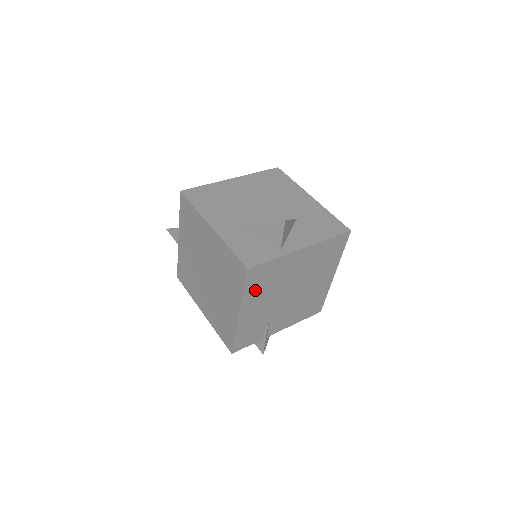
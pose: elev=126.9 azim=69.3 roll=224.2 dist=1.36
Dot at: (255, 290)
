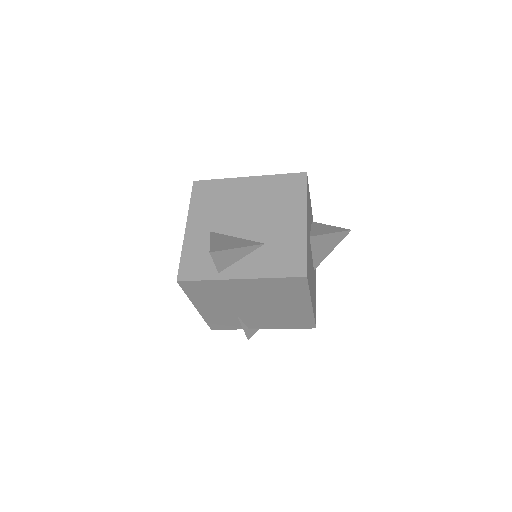
Dot at: (201, 296)
